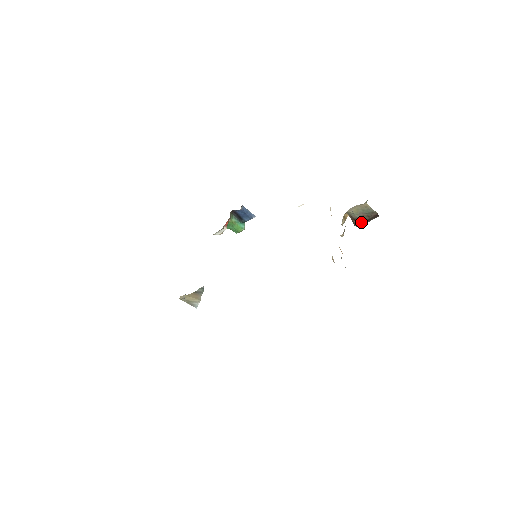
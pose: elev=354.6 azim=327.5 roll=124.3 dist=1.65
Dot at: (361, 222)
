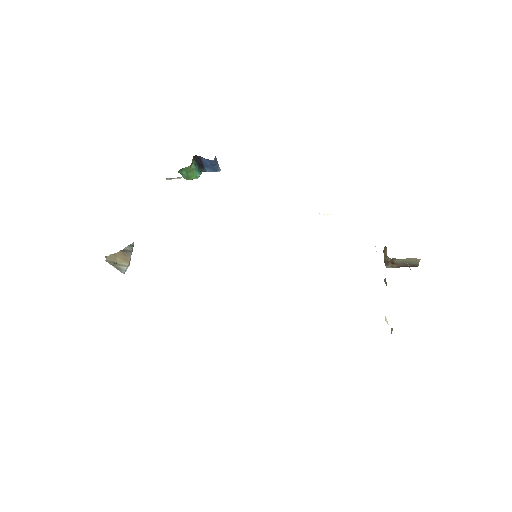
Dot at: (396, 266)
